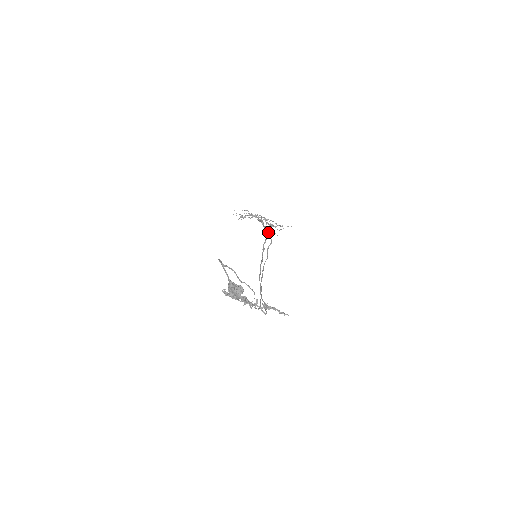
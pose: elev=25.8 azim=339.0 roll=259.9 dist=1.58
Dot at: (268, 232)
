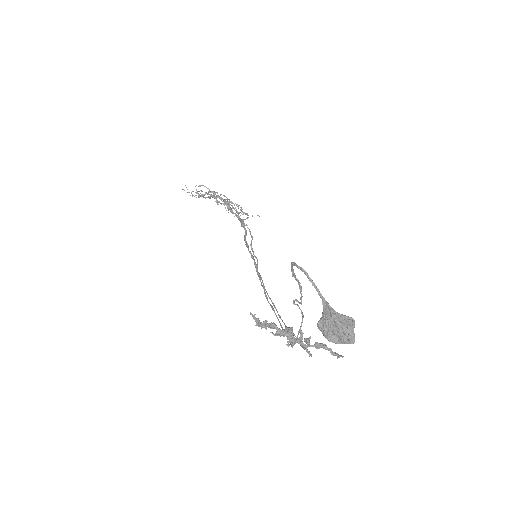
Dot at: (243, 221)
